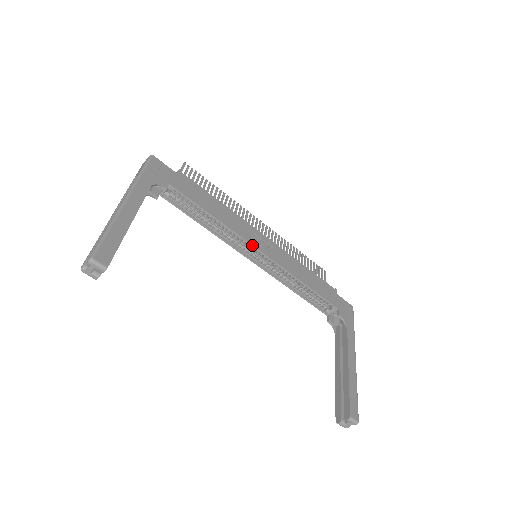
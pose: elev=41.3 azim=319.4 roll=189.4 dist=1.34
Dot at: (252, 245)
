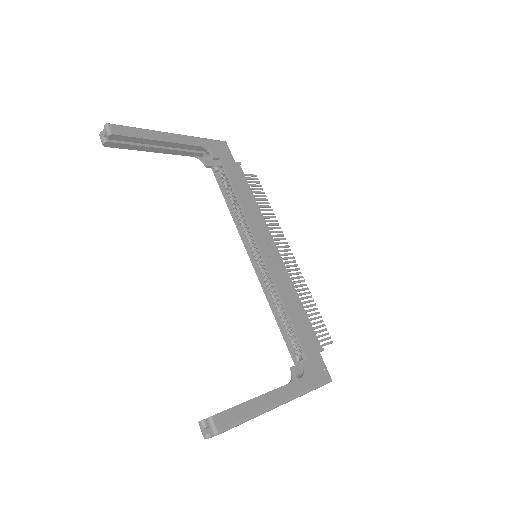
Dot at: (256, 240)
